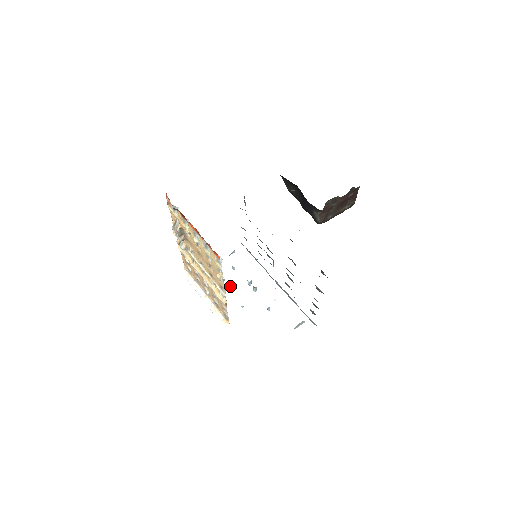
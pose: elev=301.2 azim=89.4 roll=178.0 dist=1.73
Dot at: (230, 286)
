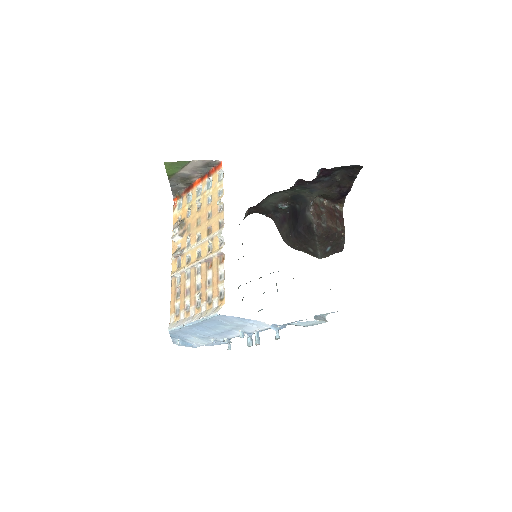
Dot at: (225, 339)
